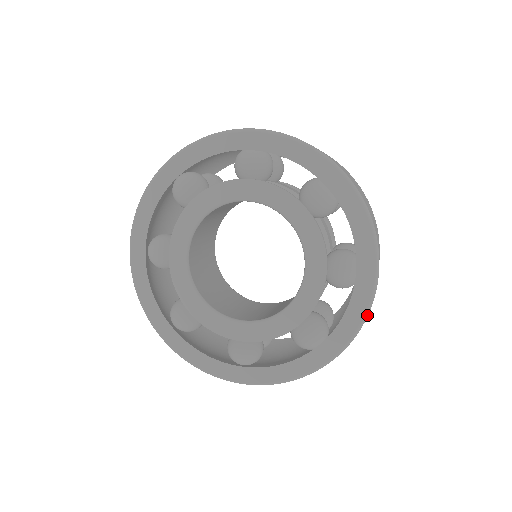
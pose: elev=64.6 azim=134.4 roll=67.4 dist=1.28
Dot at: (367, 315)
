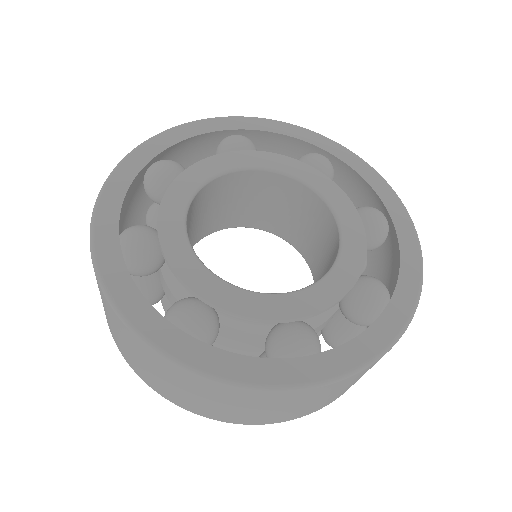
Dot at: (368, 164)
